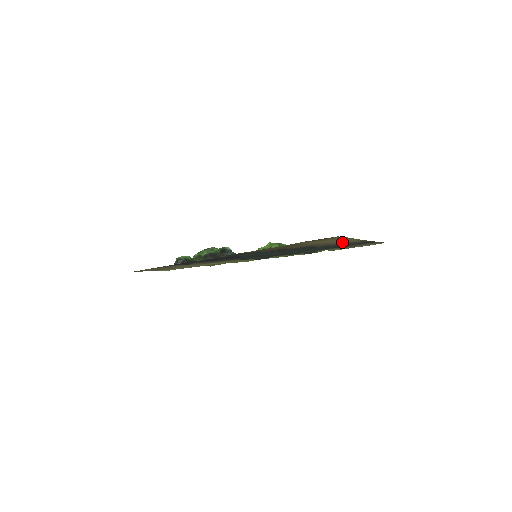
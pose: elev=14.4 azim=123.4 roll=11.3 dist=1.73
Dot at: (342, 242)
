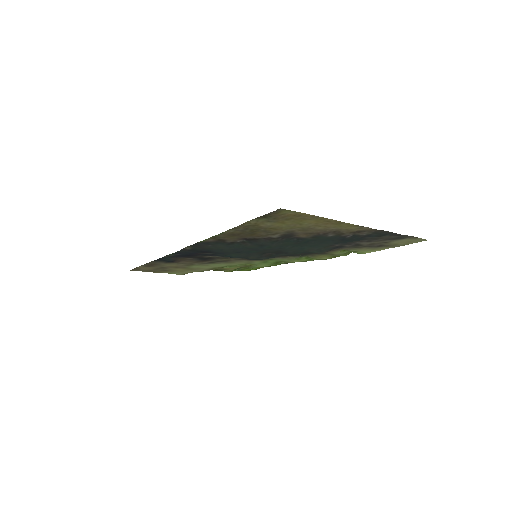
Dot at: (330, 229)
